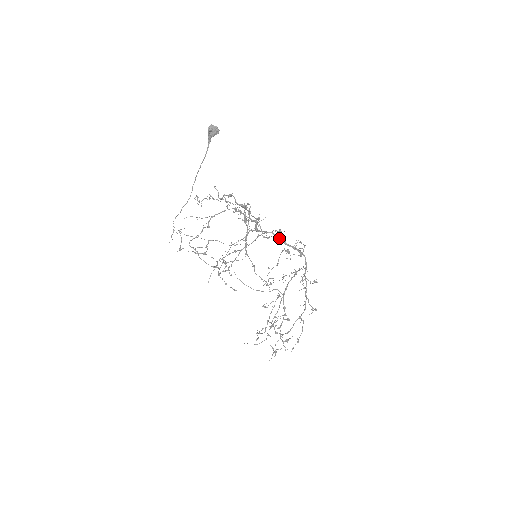
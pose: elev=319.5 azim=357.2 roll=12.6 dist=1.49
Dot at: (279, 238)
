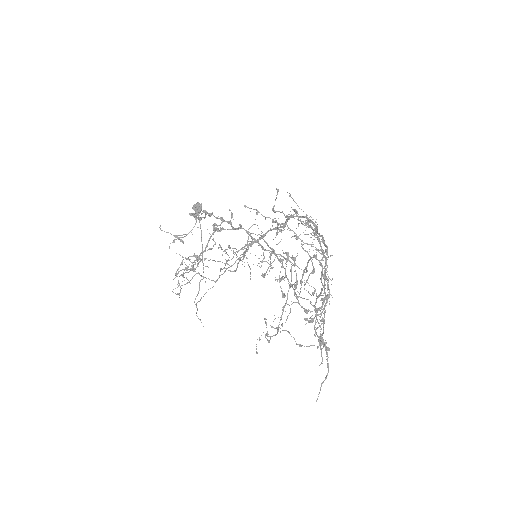
Dot at: (277, 229)
